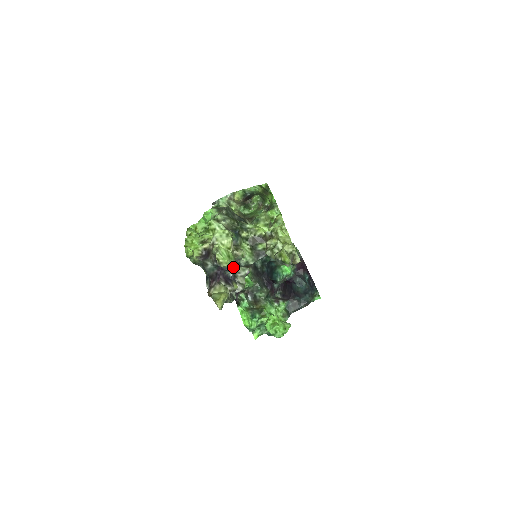
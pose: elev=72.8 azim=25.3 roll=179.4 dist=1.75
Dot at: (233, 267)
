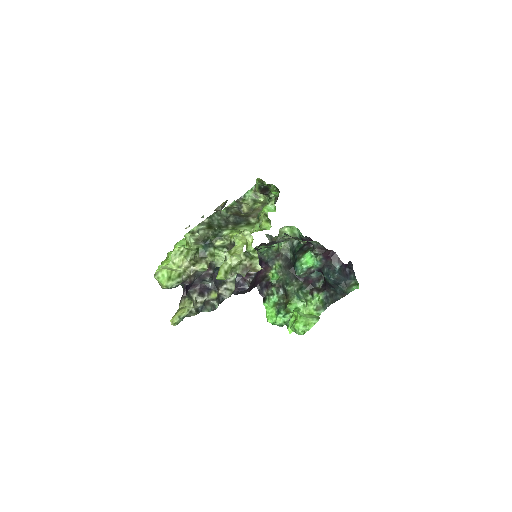
Dot at: (207, 278)
